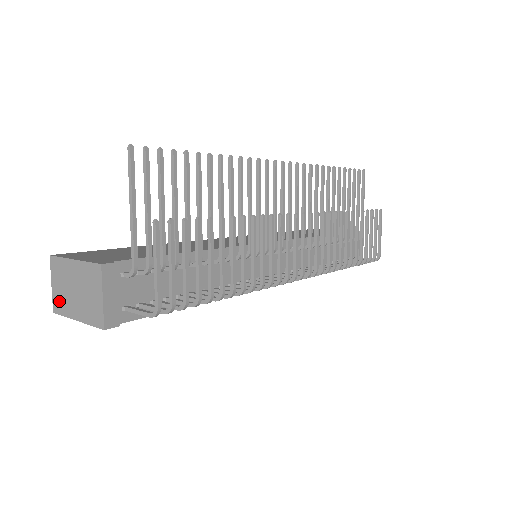
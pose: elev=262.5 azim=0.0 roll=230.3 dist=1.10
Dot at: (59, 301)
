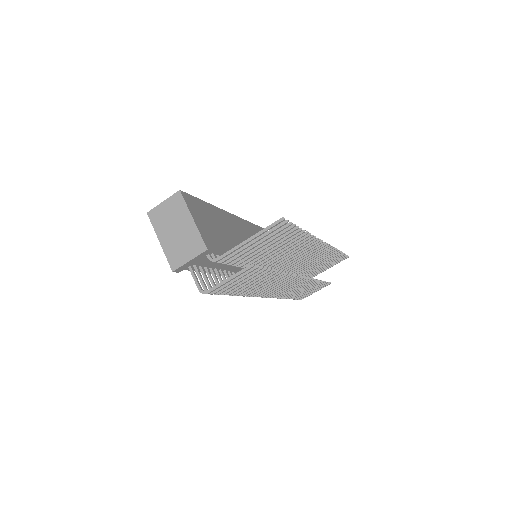
Dot at: (158, 216)
